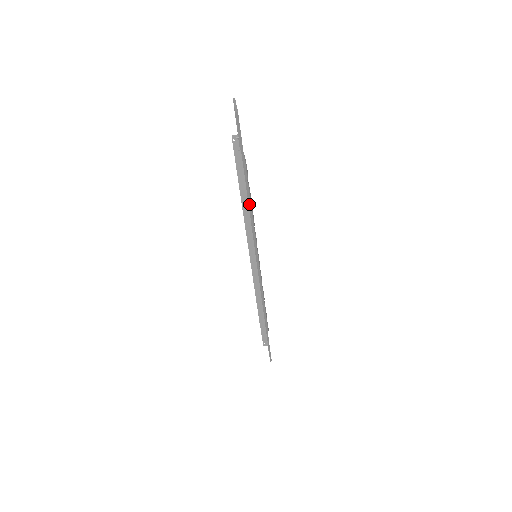
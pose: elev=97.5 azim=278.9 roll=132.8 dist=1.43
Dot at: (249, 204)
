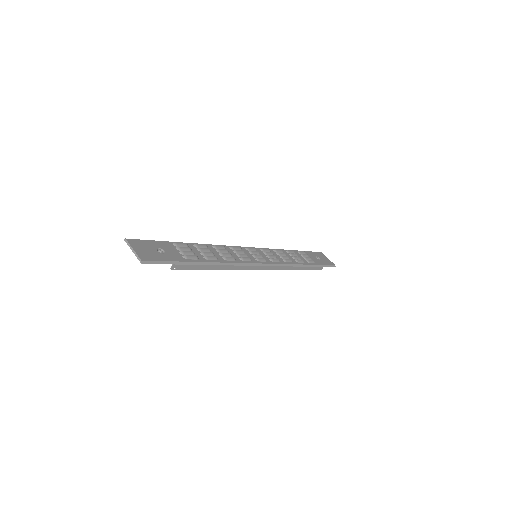
Dot at: (217, 264)
